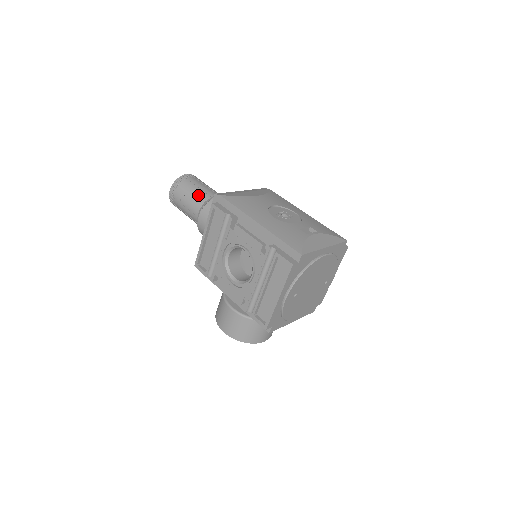
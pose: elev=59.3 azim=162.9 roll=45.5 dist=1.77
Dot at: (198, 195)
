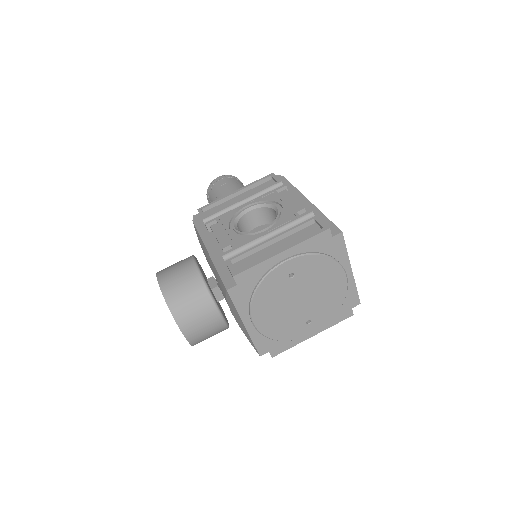
Dot at: occluded
